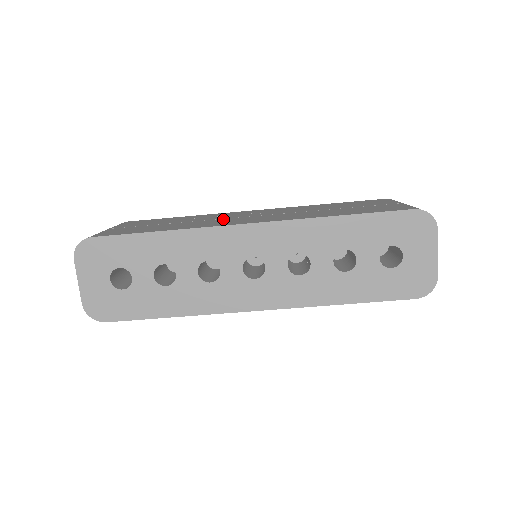
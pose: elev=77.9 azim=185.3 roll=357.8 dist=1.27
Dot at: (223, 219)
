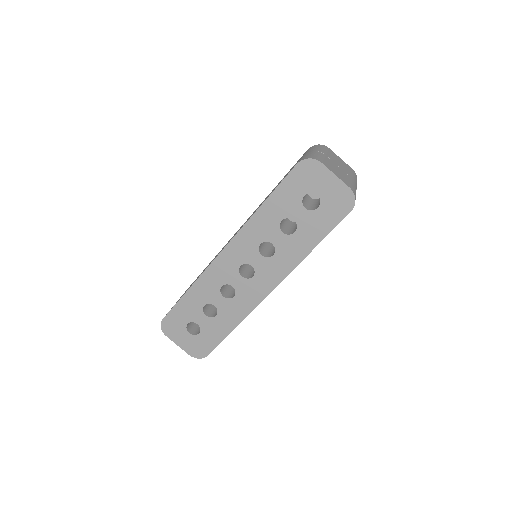
Dot at: (219, 252)
